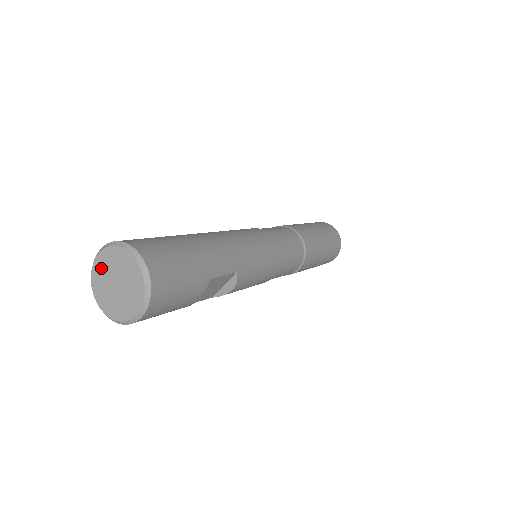
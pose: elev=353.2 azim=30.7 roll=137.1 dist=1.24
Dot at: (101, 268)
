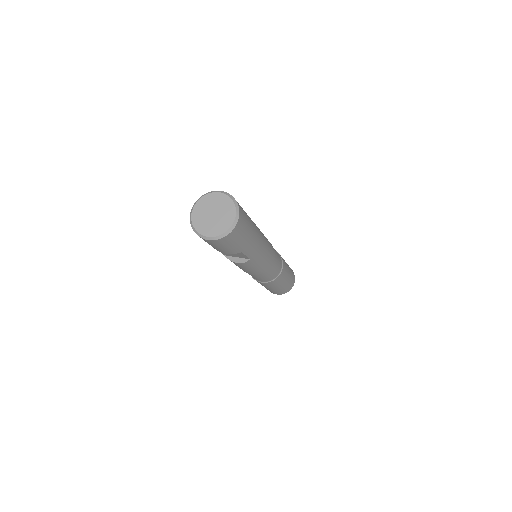
Dot at: (214, 199)
